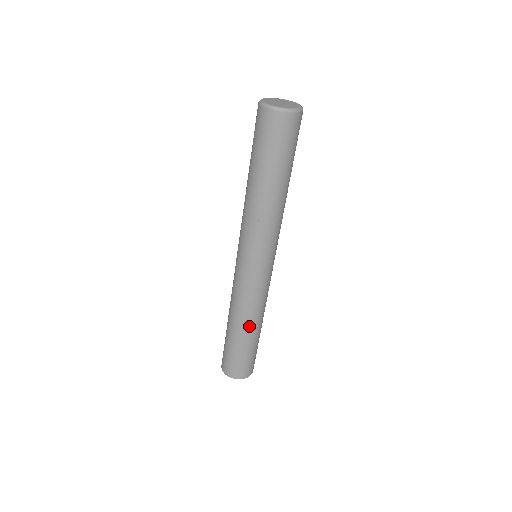
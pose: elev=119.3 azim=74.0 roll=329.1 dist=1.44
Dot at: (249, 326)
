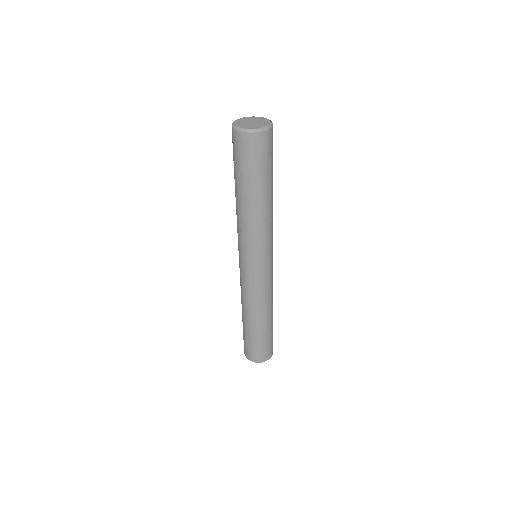
Dot at: (261, 317)
